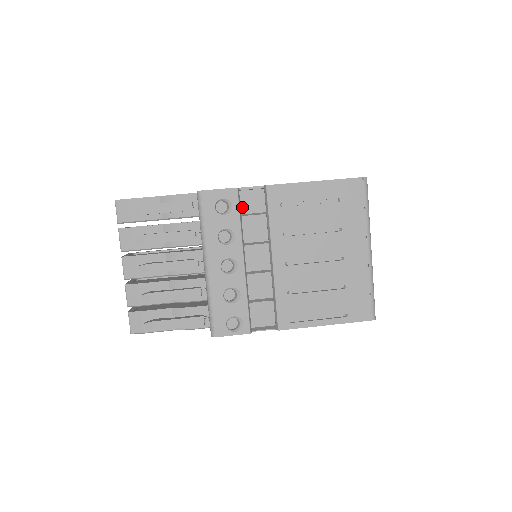
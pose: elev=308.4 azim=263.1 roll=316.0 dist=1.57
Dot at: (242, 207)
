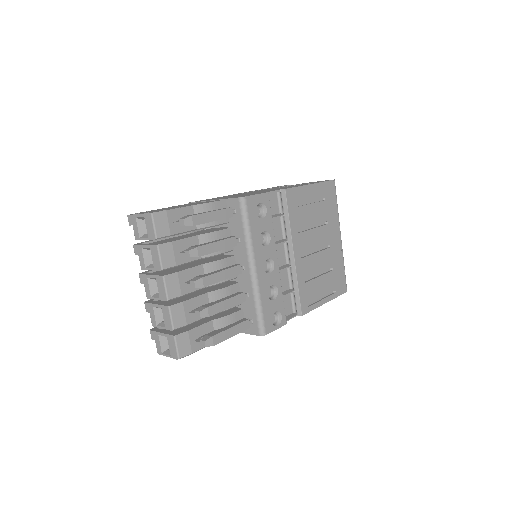
Dot at: occluded
